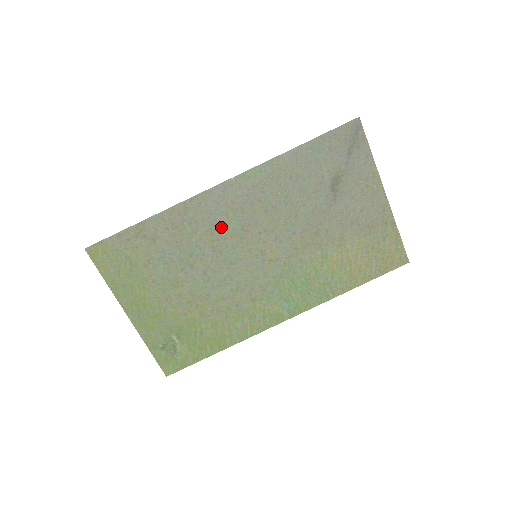
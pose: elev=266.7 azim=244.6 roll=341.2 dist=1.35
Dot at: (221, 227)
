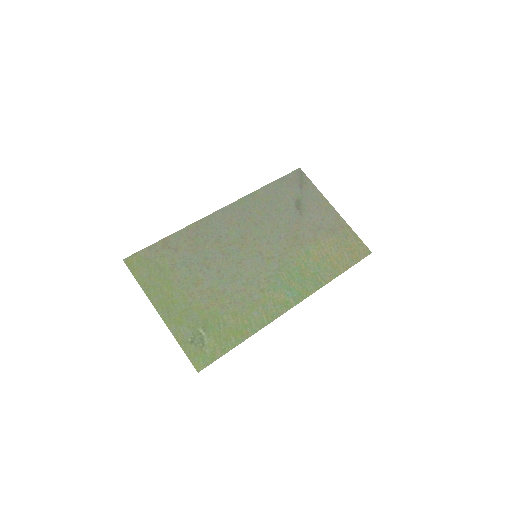
Dot at: (225, 237)
